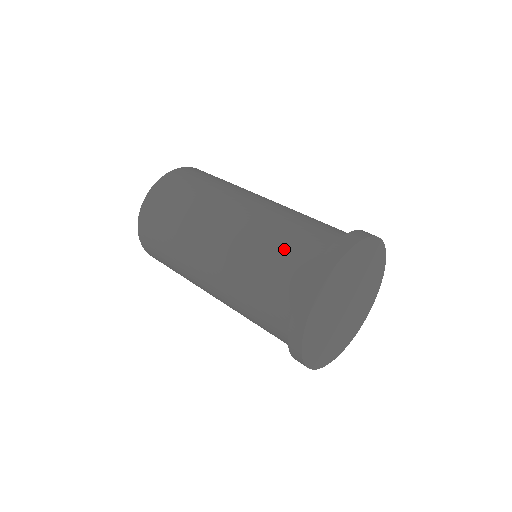
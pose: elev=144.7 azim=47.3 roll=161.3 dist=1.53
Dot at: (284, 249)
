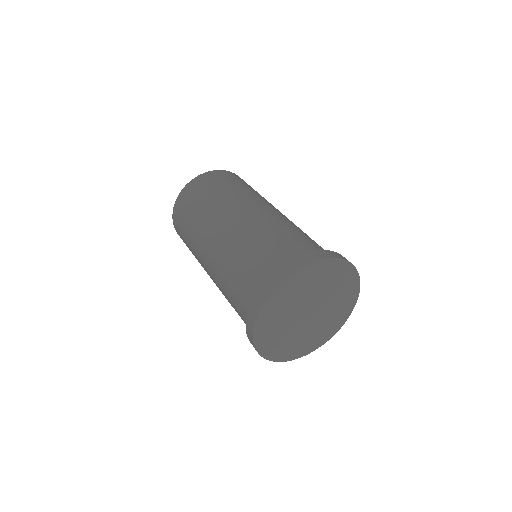
Dot at: (283, 241)
